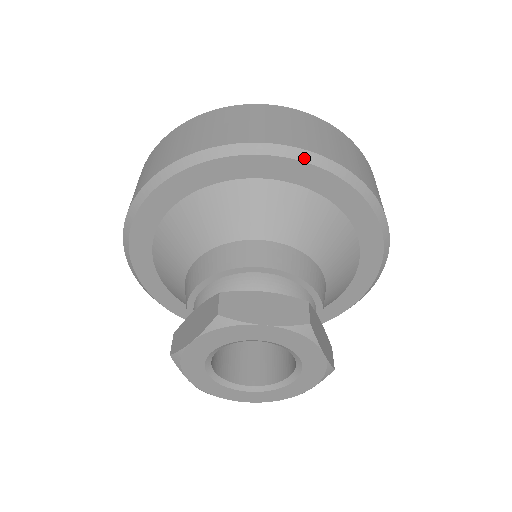
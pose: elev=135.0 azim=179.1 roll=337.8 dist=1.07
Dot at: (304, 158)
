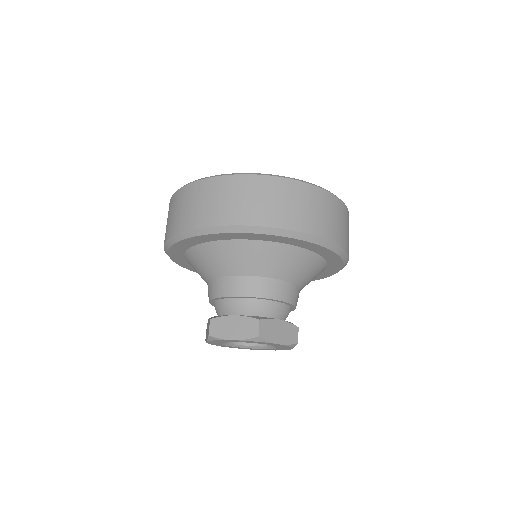
Dot at: (332, 248)
